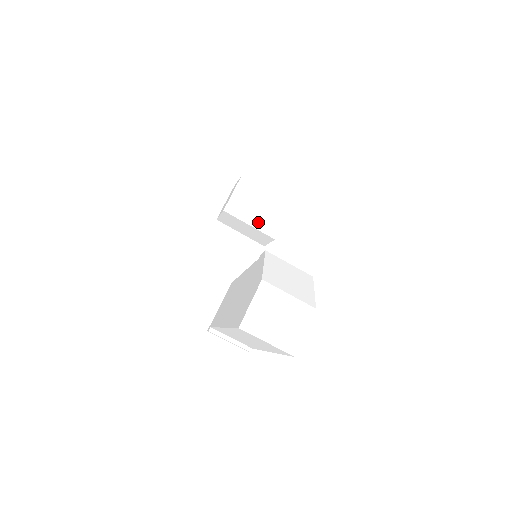
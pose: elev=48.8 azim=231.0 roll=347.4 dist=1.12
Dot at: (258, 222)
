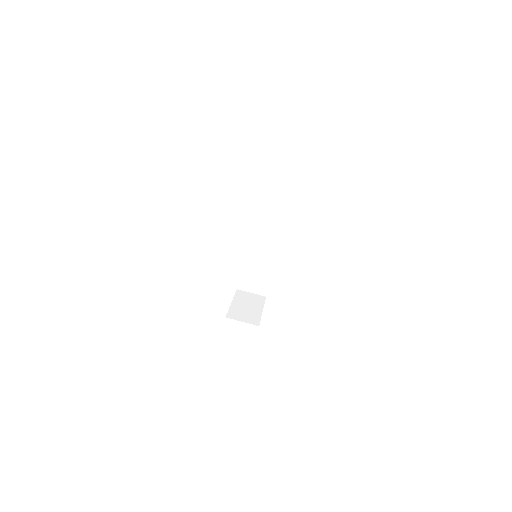
Dot at: (274, 188)
